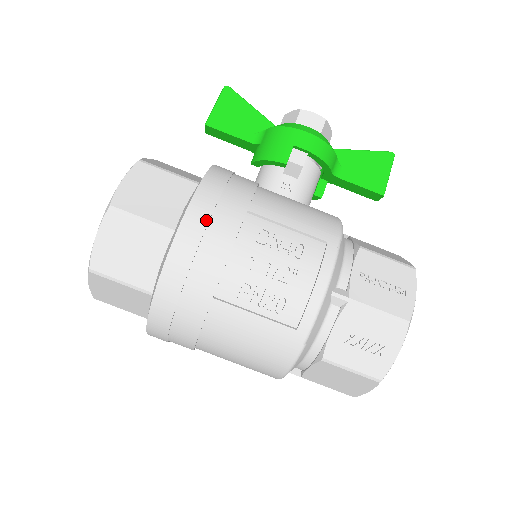
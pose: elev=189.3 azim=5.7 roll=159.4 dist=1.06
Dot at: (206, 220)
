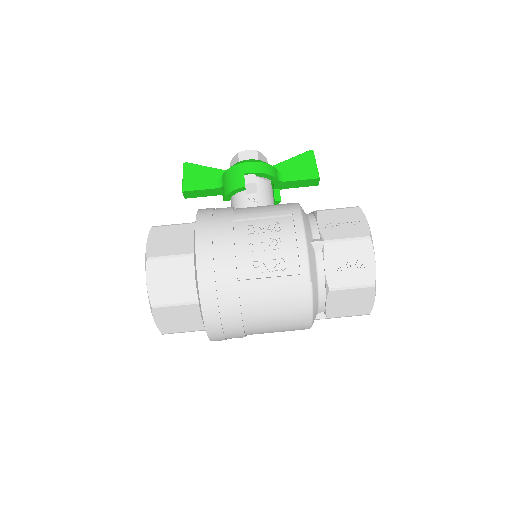
Dot at: (210, 236)
